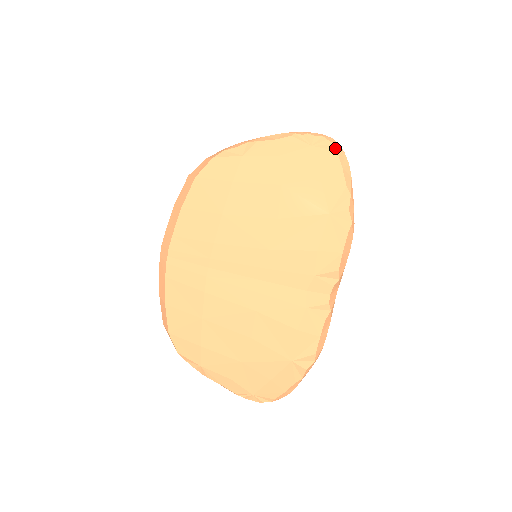
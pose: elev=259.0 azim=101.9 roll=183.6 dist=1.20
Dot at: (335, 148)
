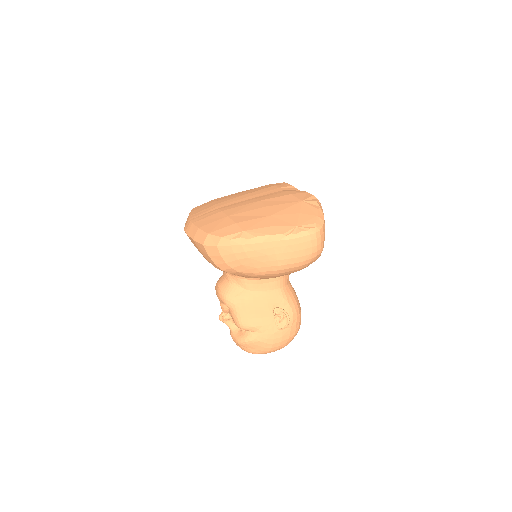
Dot at: occluded
